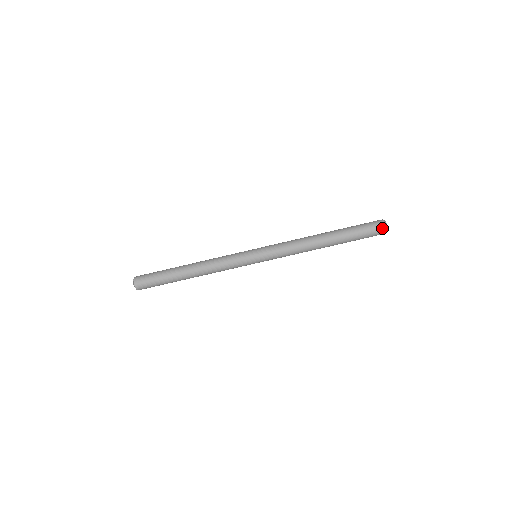
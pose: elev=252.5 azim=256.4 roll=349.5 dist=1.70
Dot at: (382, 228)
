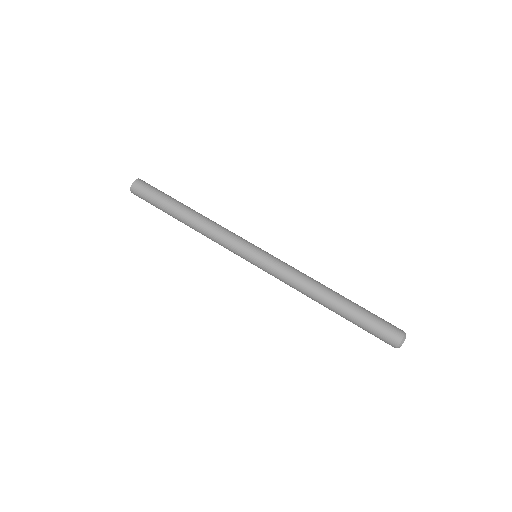
Dot at: (400, 333)
